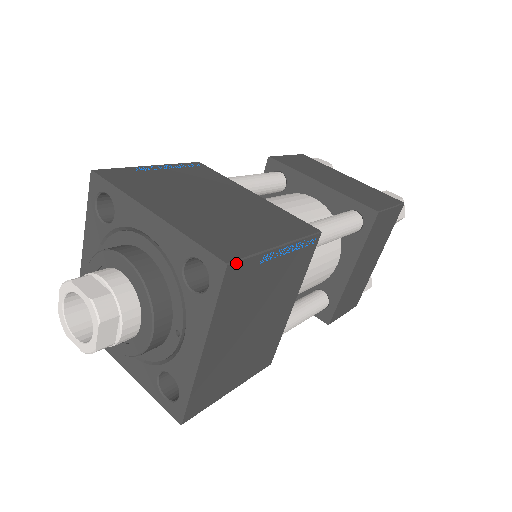
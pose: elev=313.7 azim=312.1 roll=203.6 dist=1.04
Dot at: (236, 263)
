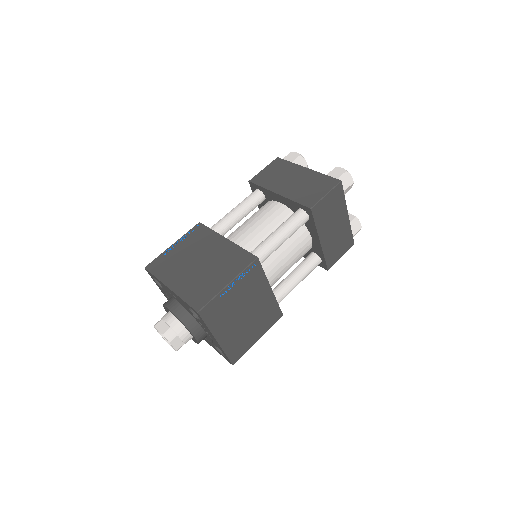
Dot at: (203, 309)
